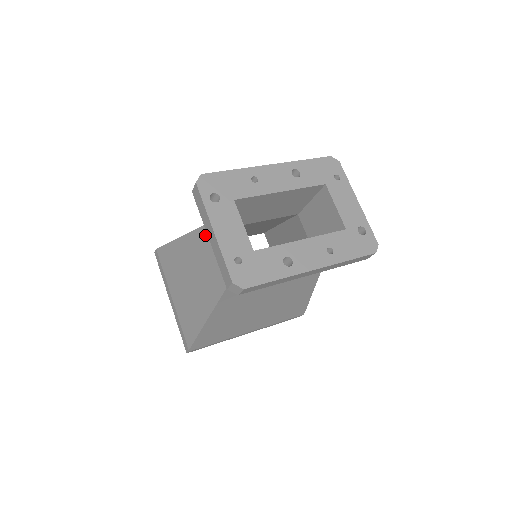
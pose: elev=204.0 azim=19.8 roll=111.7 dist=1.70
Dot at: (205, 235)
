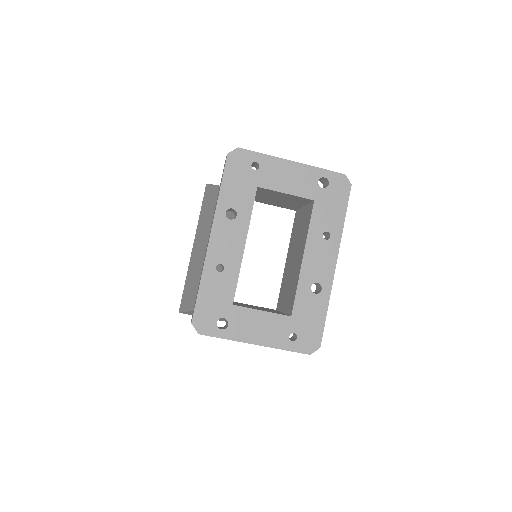
Dot at: occluded
